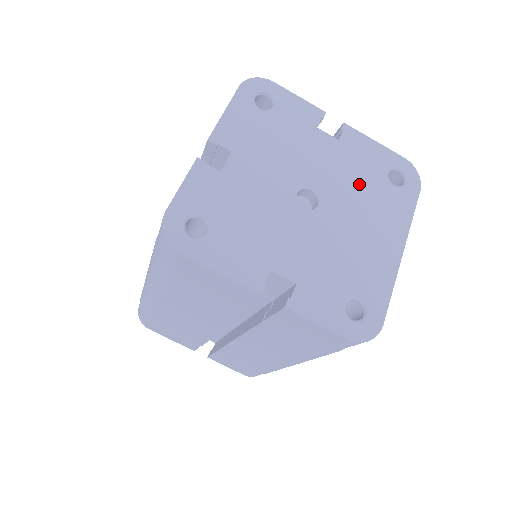
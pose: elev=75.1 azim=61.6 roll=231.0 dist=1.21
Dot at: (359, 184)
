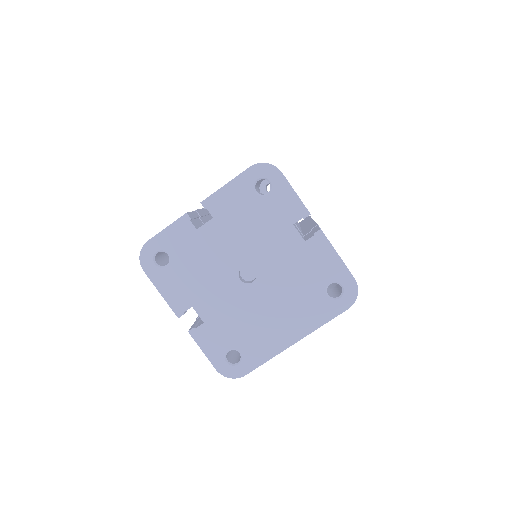
Dot at: (297, 282)
